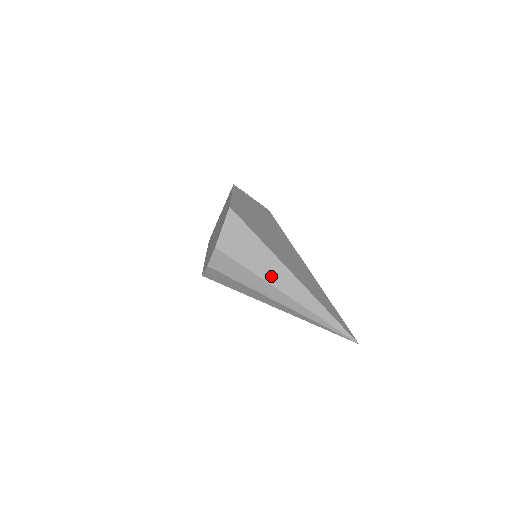
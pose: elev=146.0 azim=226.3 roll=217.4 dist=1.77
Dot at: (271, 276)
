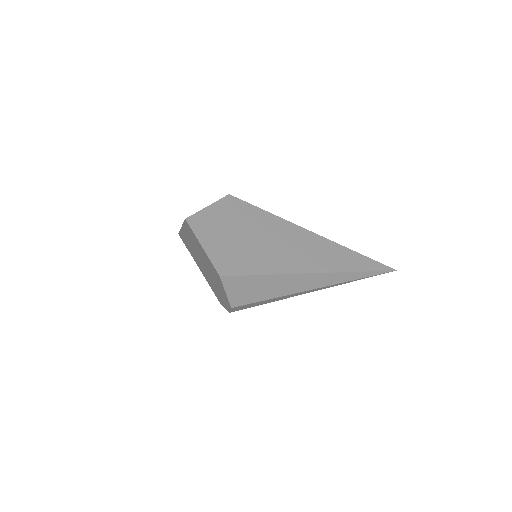
Dot at: (296, 288)
